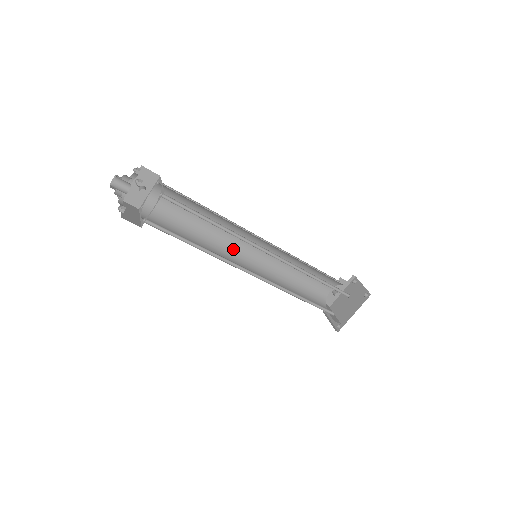
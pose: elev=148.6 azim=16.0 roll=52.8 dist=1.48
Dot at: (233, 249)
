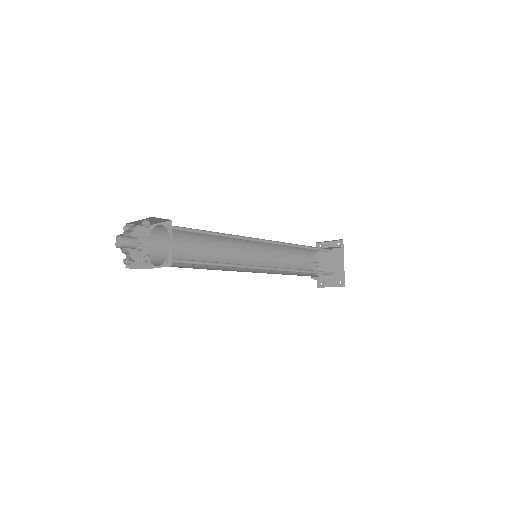
Dot at: occluded
